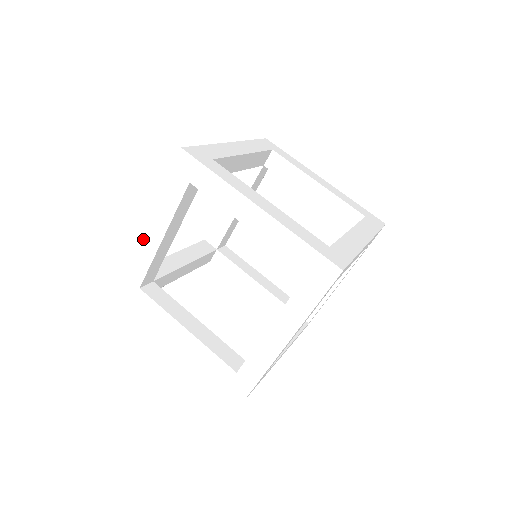
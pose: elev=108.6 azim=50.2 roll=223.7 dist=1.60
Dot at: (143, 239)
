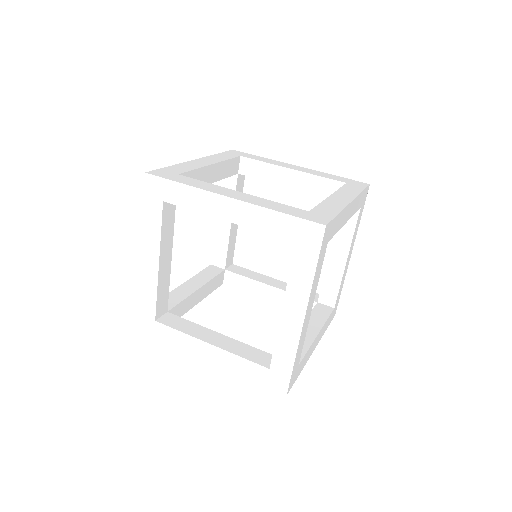
Dot at: (142, 272)
